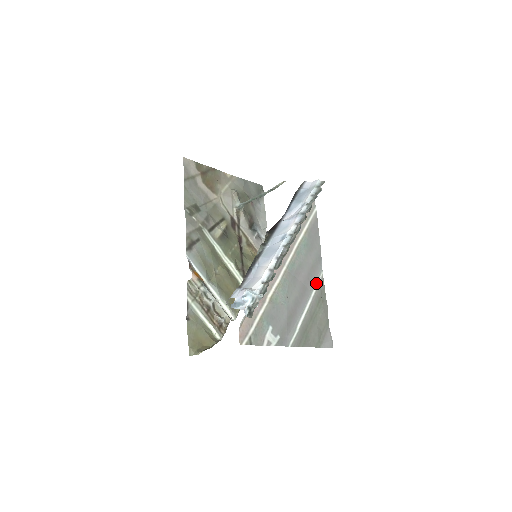
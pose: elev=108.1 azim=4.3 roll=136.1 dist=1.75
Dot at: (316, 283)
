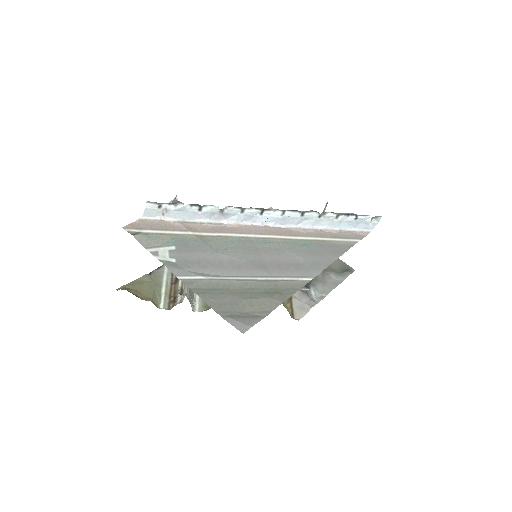
Dot at: (289, 277)
